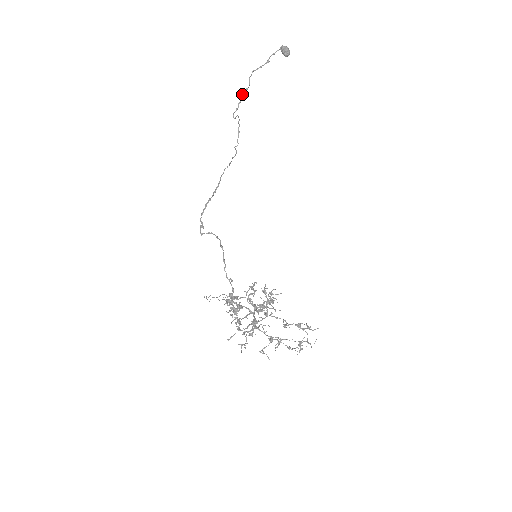
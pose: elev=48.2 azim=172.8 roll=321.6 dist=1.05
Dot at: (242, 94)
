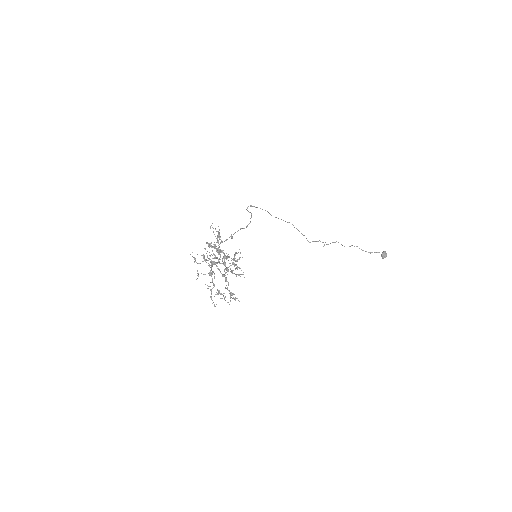
Dot at: occluded
